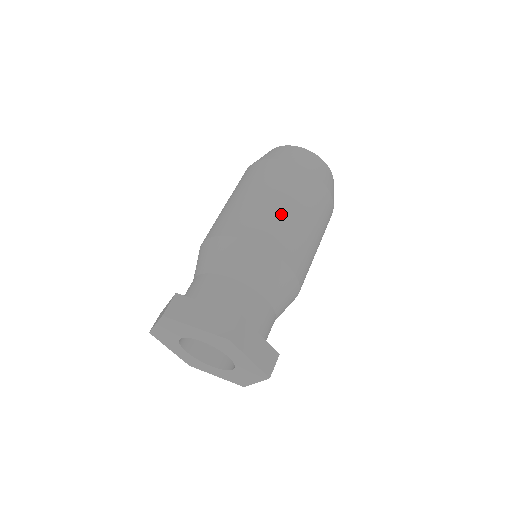
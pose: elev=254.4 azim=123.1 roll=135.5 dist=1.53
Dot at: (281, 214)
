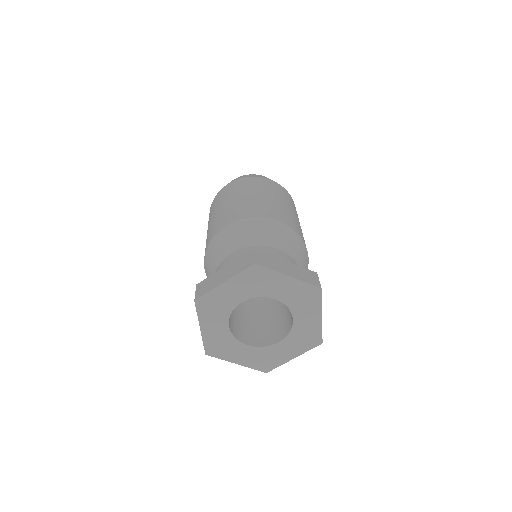
Dot at: (244, 201)
